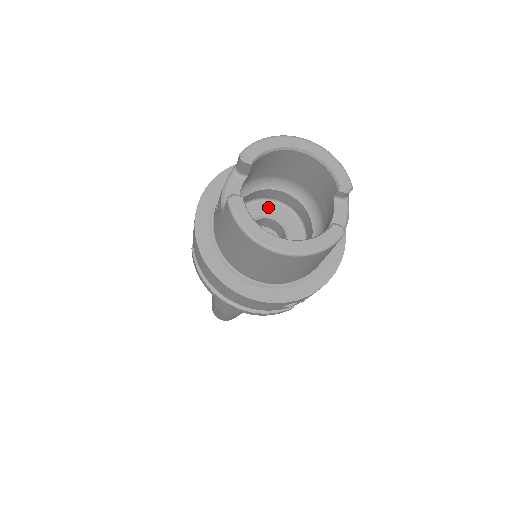
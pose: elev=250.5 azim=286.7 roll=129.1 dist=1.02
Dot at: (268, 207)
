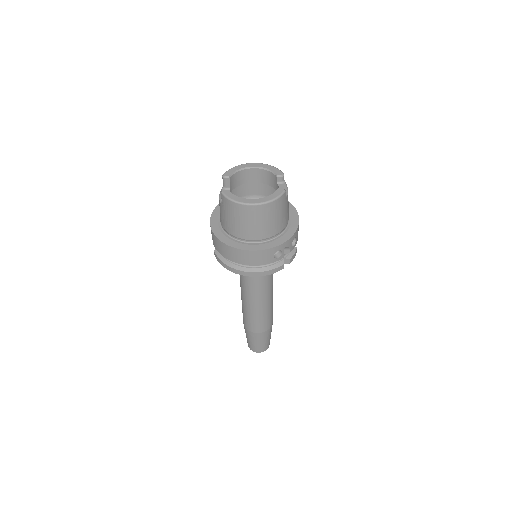
Dot at: occluded
